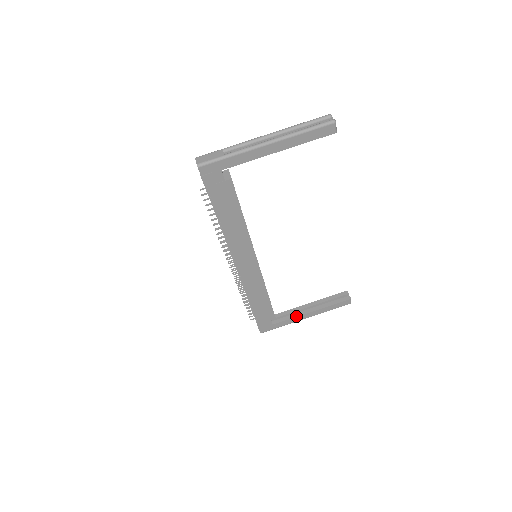
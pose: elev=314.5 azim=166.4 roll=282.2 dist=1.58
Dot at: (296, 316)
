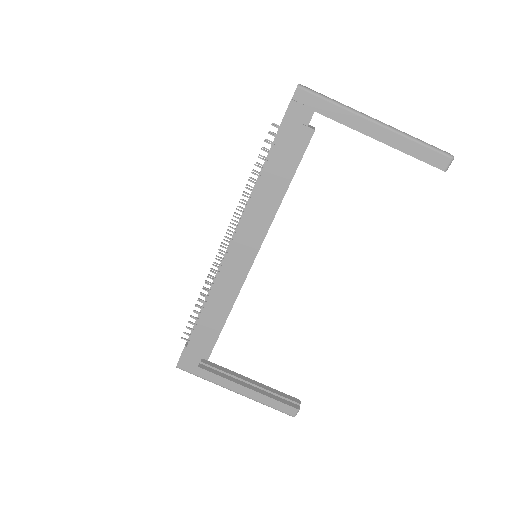
Dot at: (229, 379)
